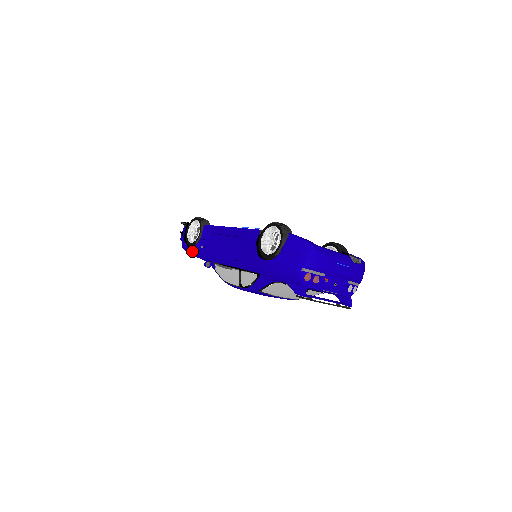
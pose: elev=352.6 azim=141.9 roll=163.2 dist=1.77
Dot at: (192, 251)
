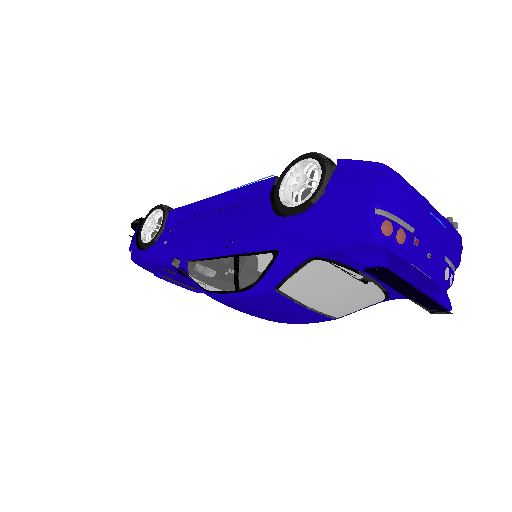
Dot at: (148, 254)
